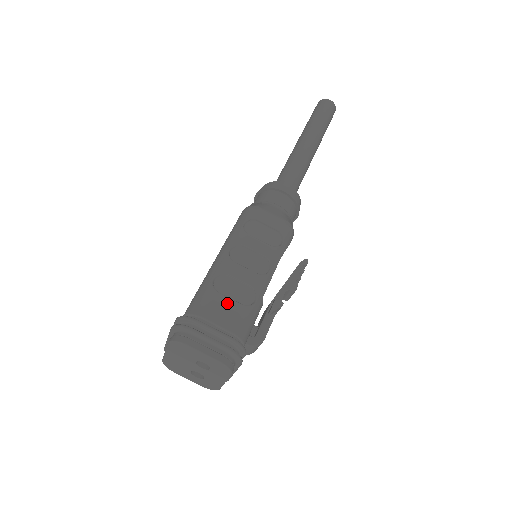
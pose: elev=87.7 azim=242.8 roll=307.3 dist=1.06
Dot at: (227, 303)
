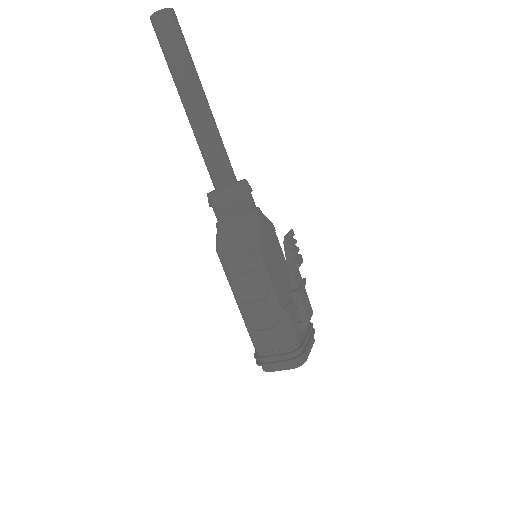
Dot at: (266, 334)
